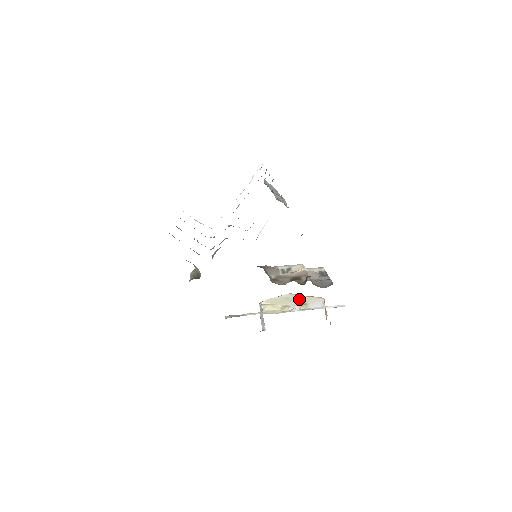
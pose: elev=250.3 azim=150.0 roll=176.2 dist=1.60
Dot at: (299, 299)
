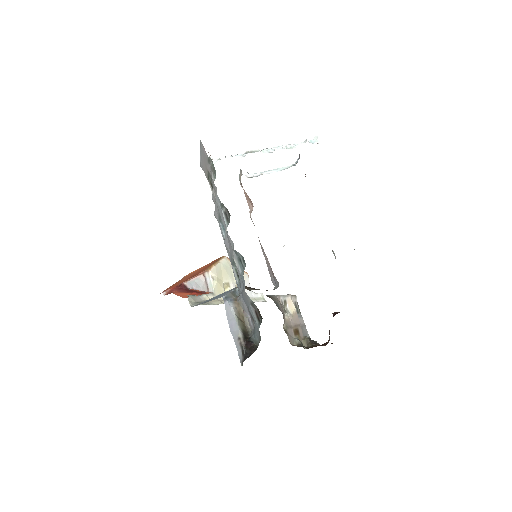
Dot at: occluded
